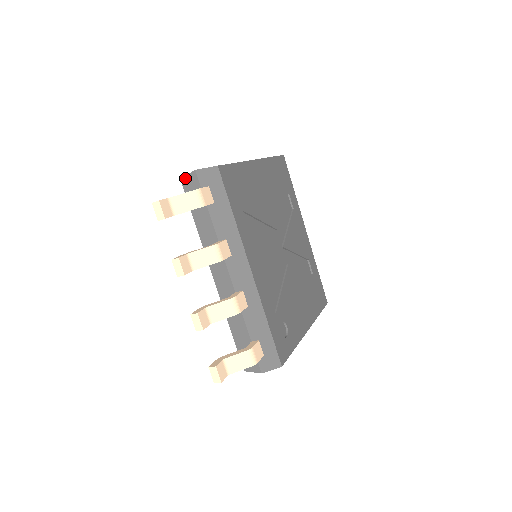
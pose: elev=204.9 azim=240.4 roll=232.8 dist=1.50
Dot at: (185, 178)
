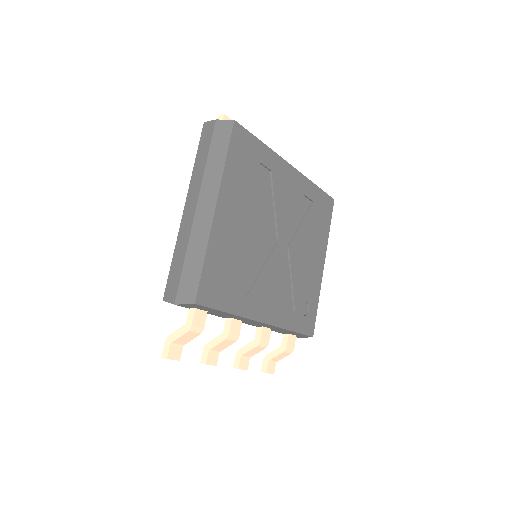
Dot at: occluded
